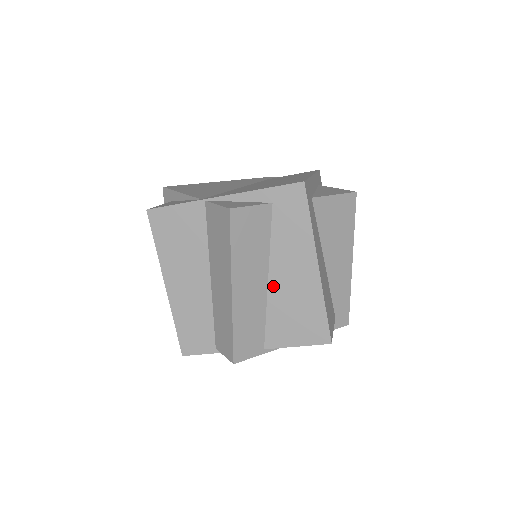
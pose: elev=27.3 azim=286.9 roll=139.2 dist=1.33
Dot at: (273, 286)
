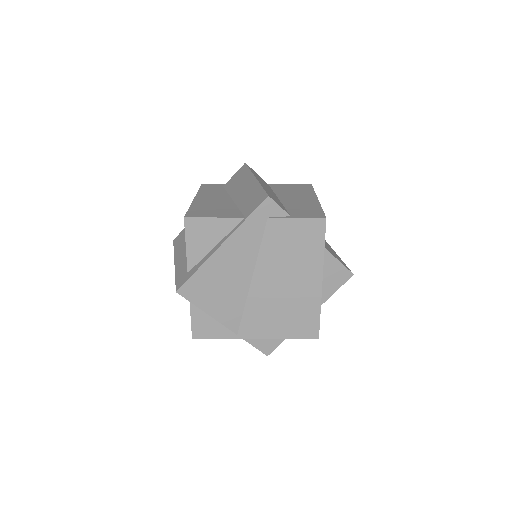
Dot at: occluded
